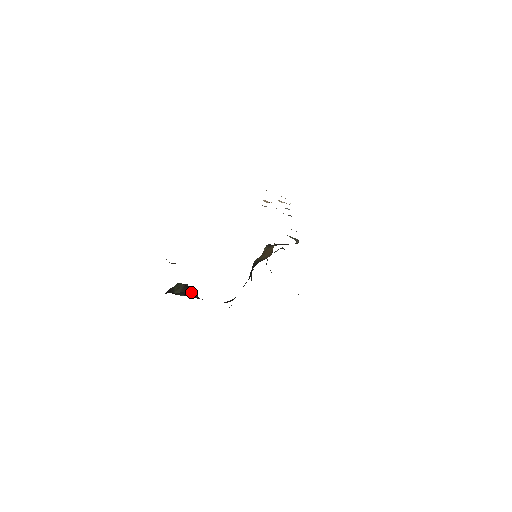
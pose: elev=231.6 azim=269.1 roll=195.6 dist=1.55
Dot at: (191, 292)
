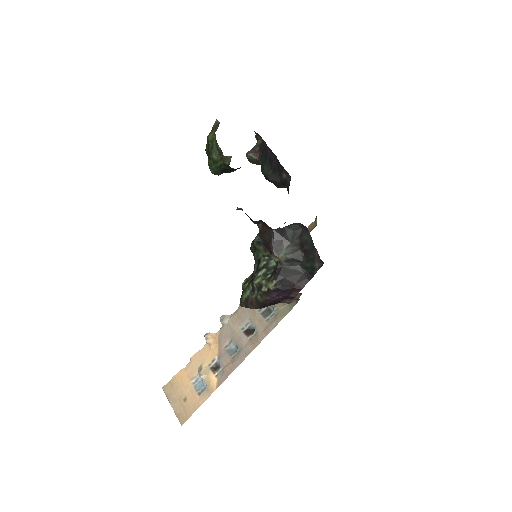
Dot at: occluded
